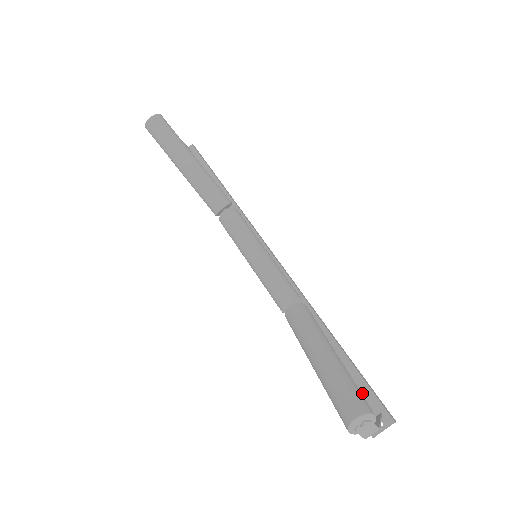
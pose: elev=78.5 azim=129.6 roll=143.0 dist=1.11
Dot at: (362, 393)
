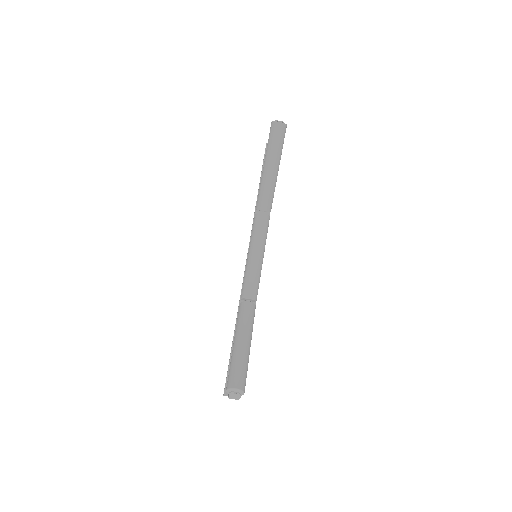
Dot at: occluded
